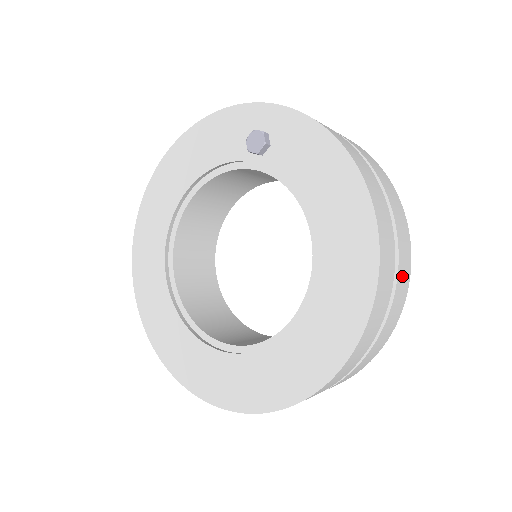
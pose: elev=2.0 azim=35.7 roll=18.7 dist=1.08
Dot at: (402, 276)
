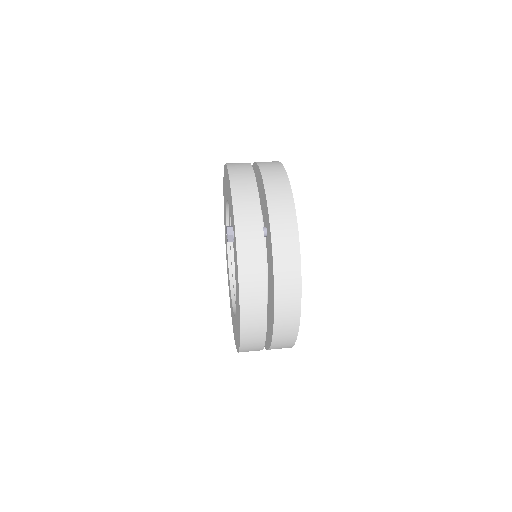
Dot at: (280, 344)
